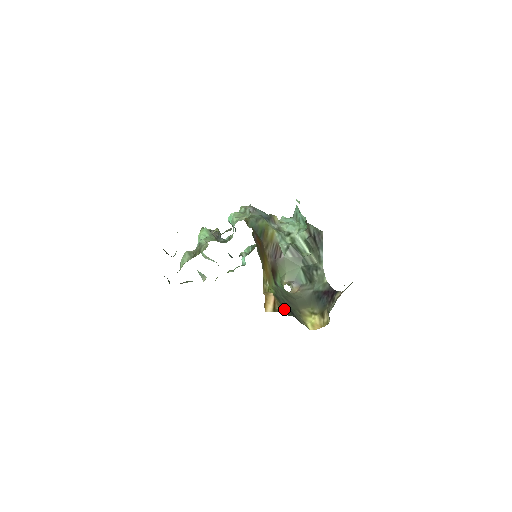
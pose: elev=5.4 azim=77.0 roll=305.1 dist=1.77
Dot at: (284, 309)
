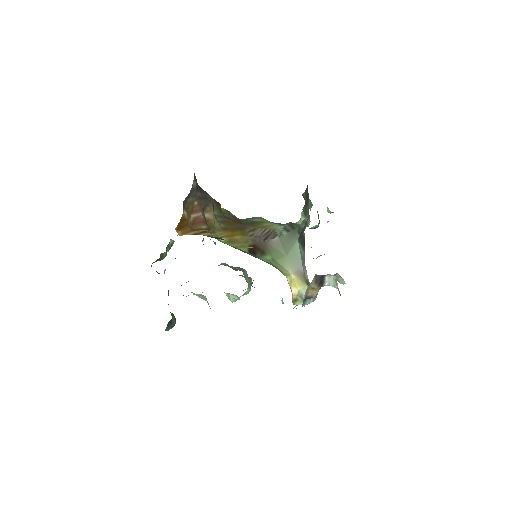
Dot at: (214, 237)
